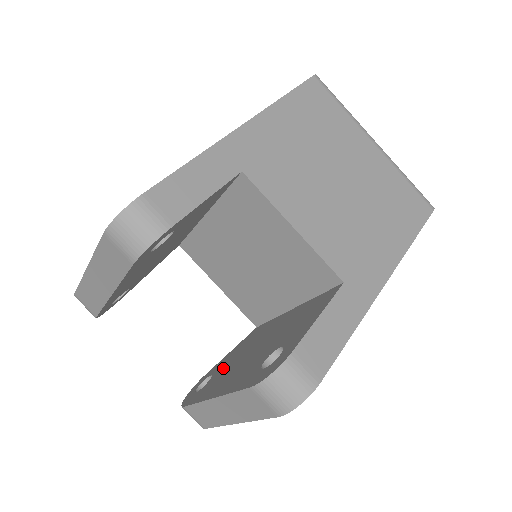
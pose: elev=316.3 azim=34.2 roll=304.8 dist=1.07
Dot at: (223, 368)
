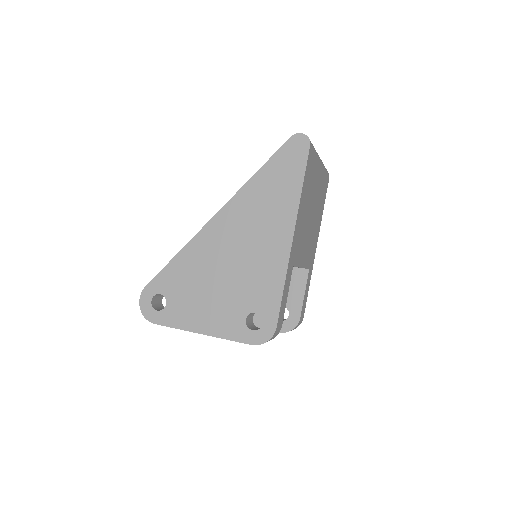
Dot at: occluded
